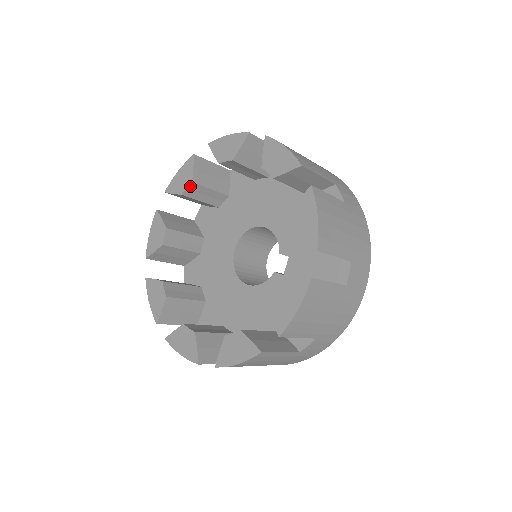
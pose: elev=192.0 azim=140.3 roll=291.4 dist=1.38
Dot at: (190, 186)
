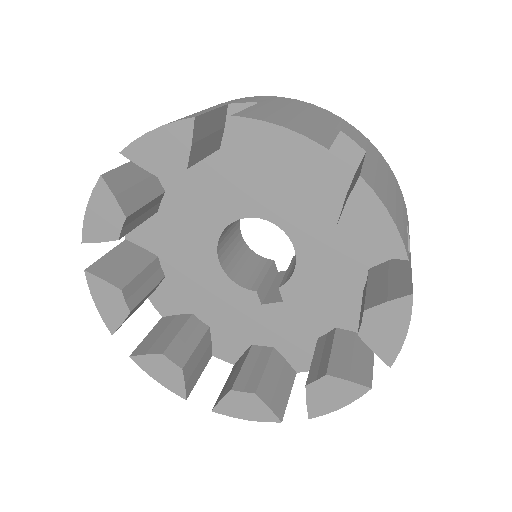
Dot at: (274, 174)
